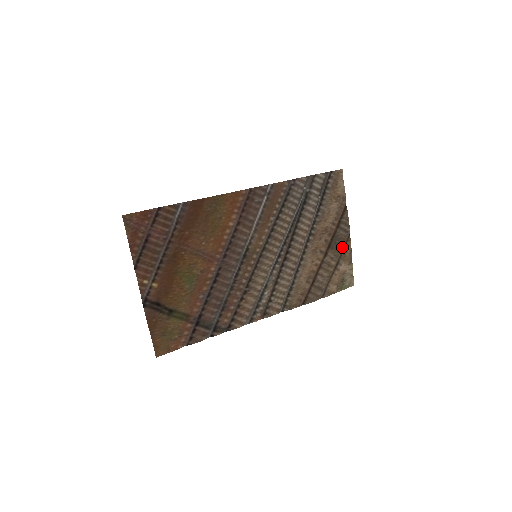
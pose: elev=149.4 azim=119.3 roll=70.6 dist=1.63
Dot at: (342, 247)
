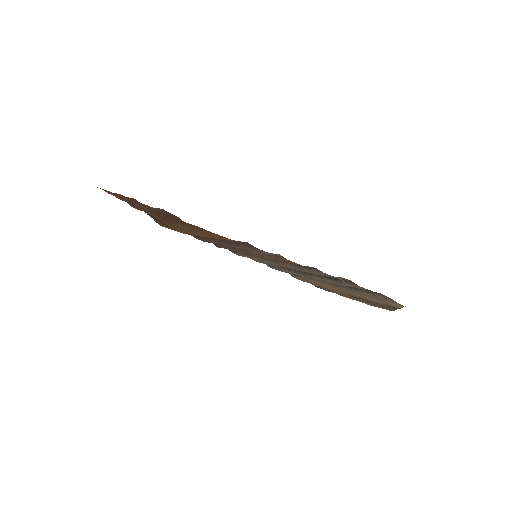
Dot at: (376, 305)
